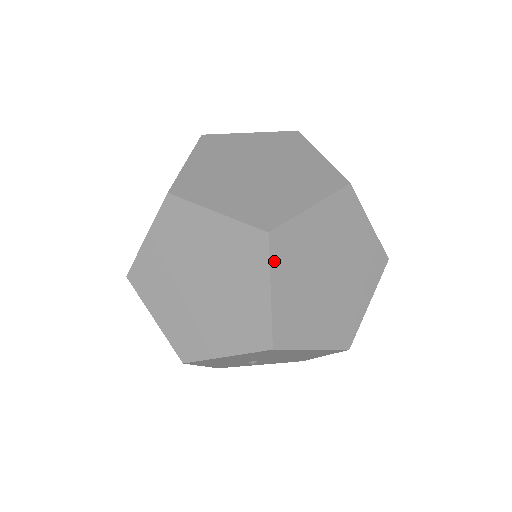
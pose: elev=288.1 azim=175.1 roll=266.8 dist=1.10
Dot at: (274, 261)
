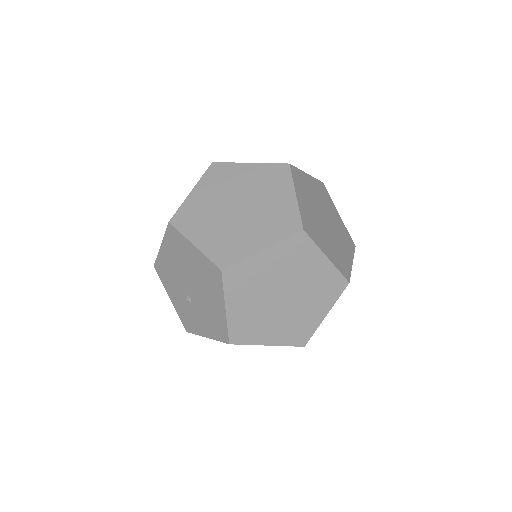
Dot at: (205, 177)
